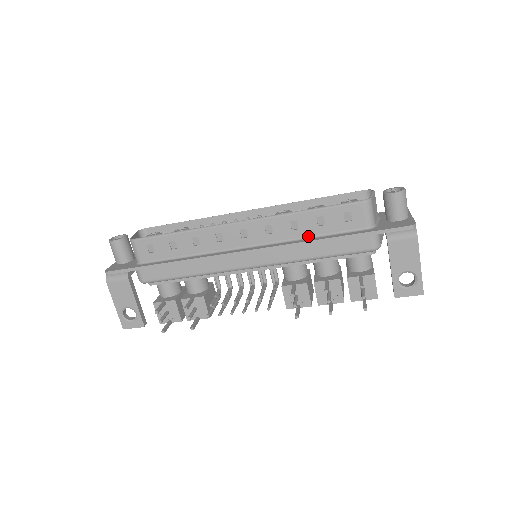
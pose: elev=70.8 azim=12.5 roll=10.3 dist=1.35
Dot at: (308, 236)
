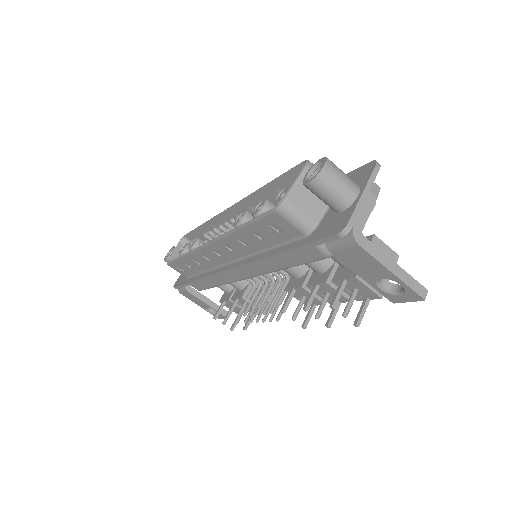
Dot at: (262, 249)
